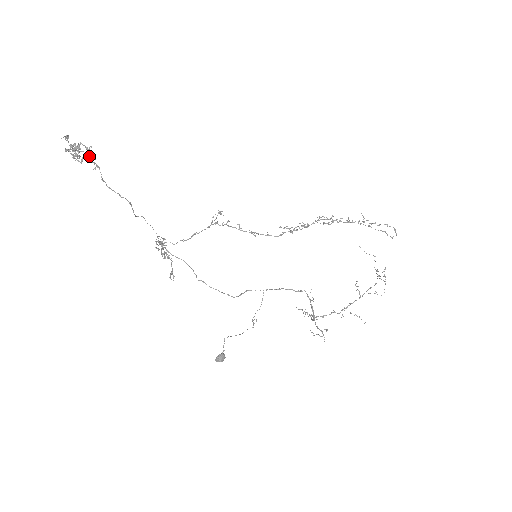
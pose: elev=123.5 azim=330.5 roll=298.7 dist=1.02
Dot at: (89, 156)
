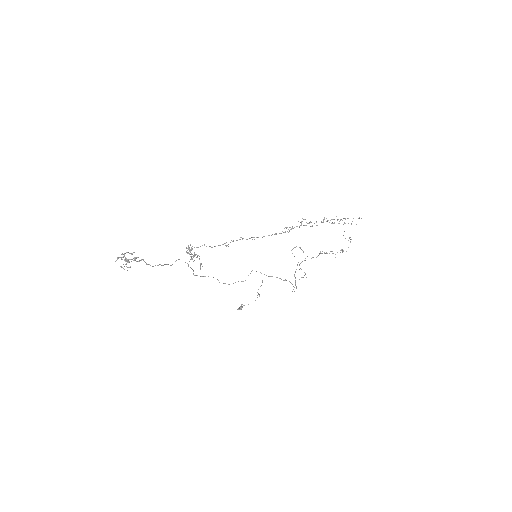
Dot at: (135, 260)
